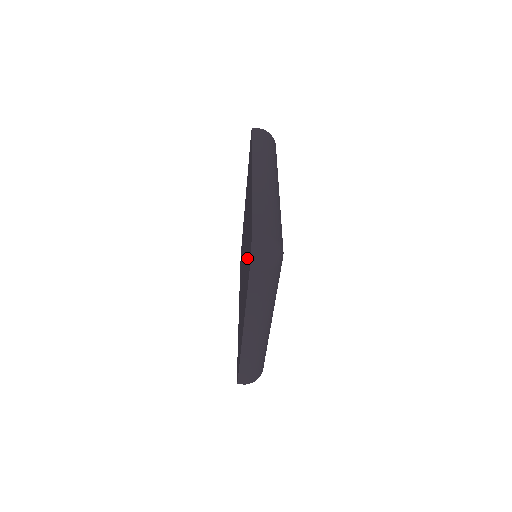
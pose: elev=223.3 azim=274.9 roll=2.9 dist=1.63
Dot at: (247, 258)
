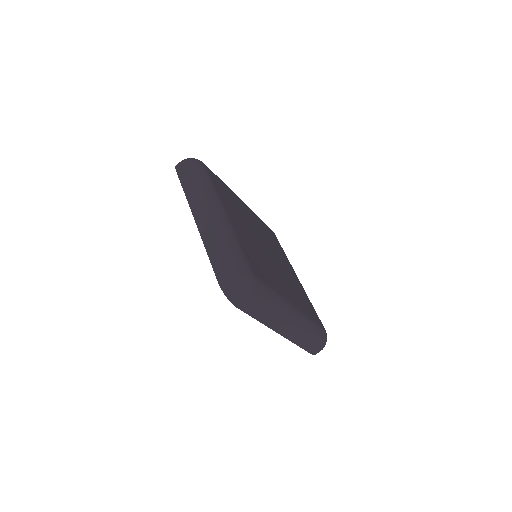
Dot at: occluded
